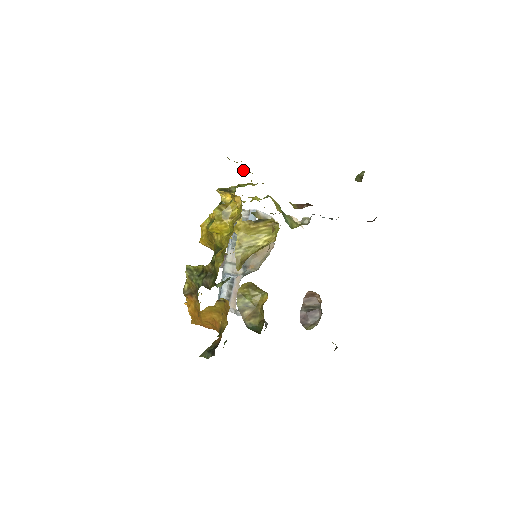
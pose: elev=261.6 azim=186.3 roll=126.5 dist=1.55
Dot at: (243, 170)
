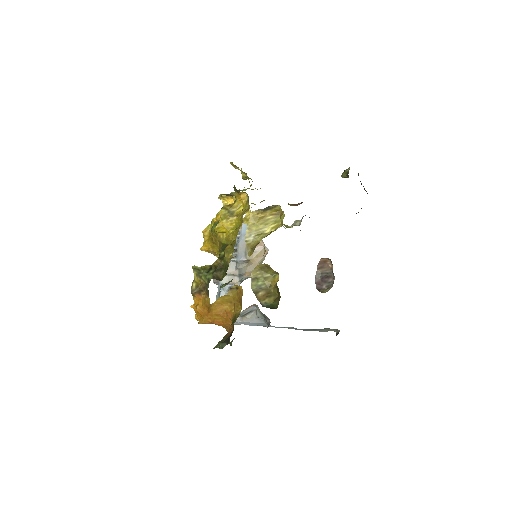
Dot at: (243, 176)
